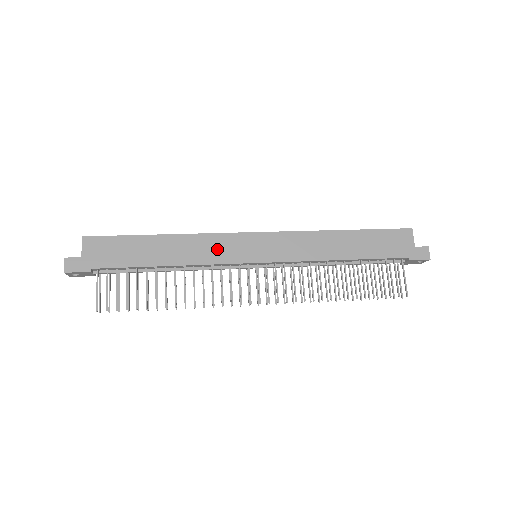
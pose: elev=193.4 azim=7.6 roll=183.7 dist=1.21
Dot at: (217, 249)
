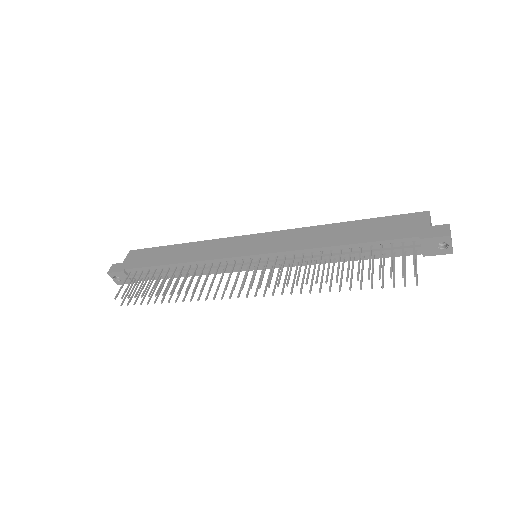
Dot at: (219, 249)
